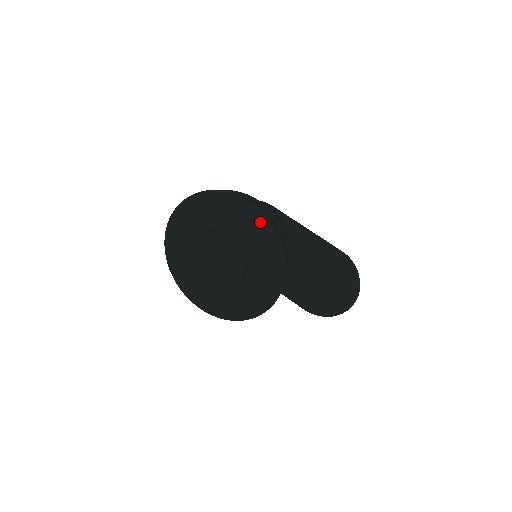
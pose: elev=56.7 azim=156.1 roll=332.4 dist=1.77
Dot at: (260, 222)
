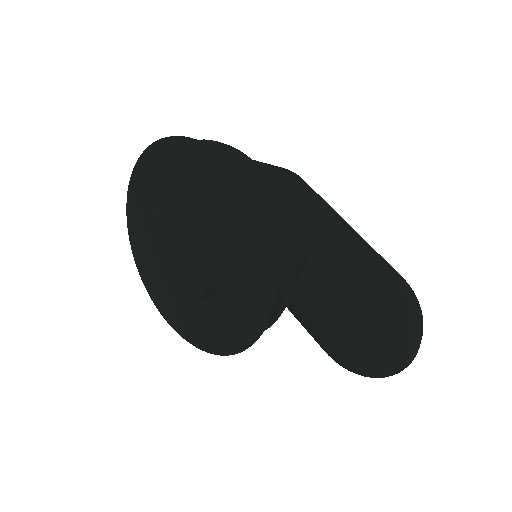
Dot at: (241, 203)
